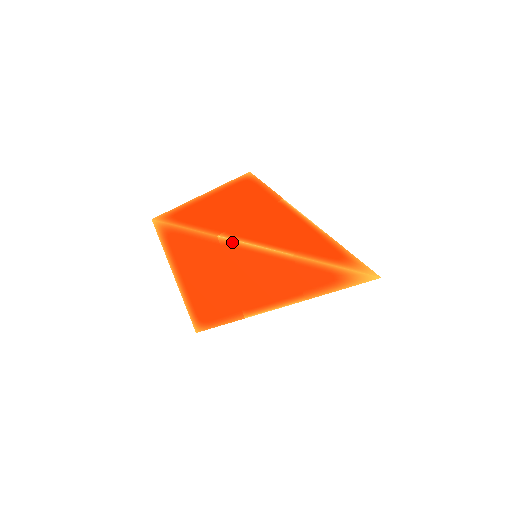
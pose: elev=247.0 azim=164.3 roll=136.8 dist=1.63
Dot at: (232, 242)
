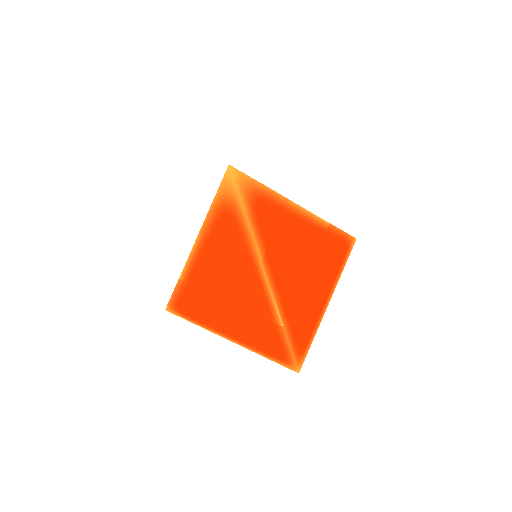
Dot at: (185, 273)
